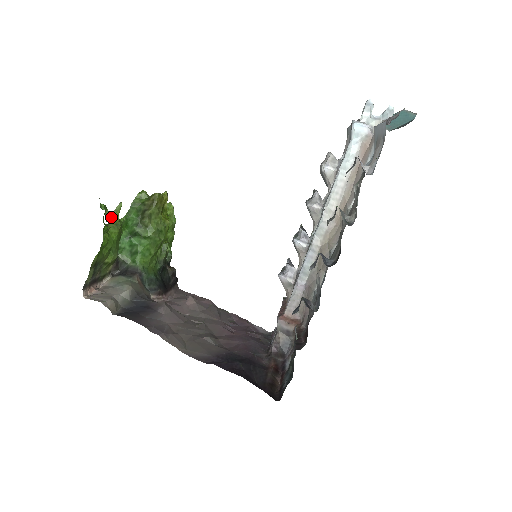
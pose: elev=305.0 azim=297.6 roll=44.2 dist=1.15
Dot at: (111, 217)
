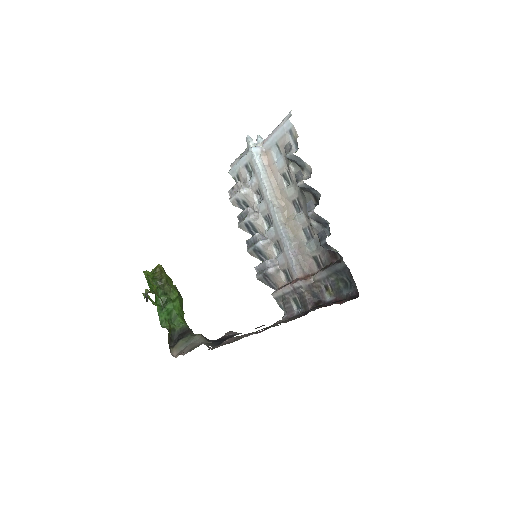
Dot at: occluded
